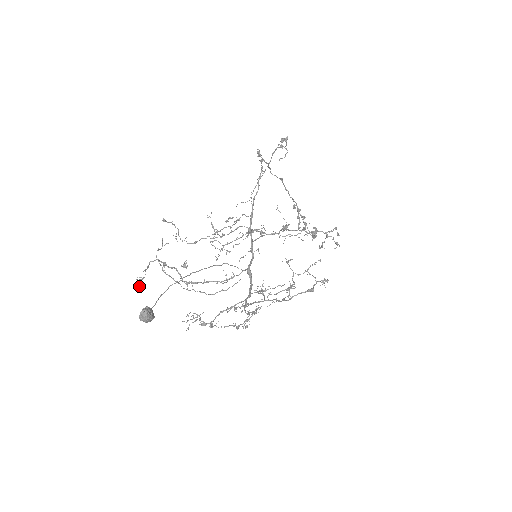
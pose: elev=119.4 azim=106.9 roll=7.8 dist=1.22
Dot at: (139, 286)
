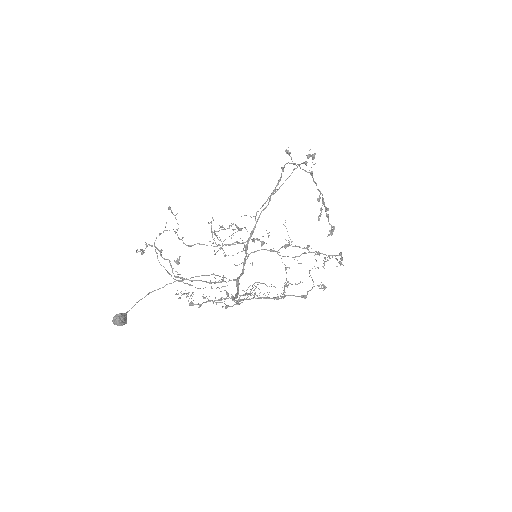
Dot at: occluded
